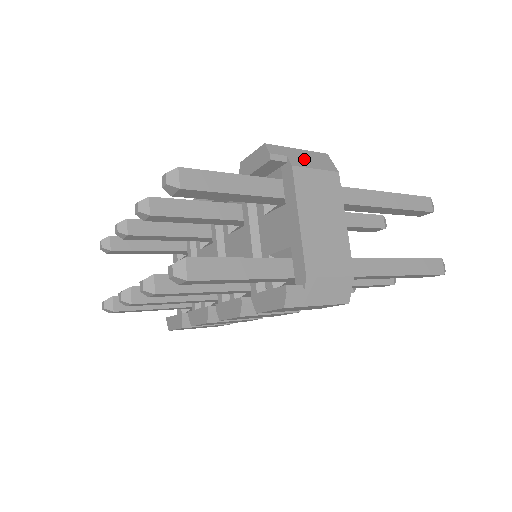
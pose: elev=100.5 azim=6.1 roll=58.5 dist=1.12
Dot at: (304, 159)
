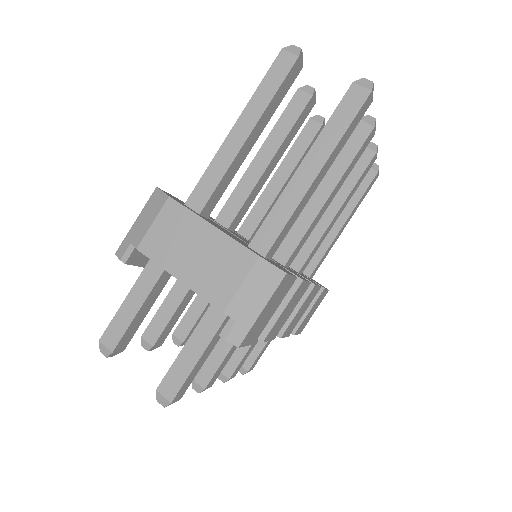
Dot at: (142, 226)
